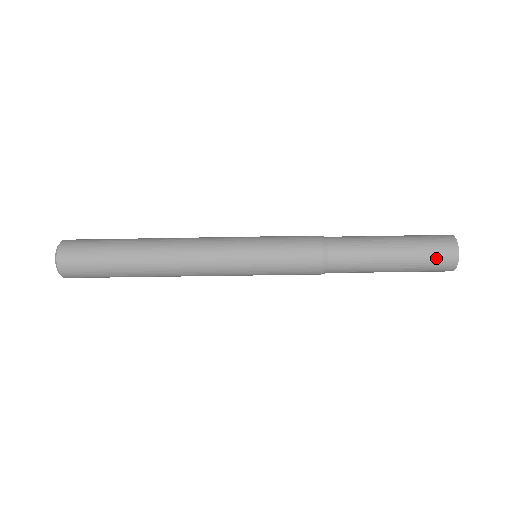
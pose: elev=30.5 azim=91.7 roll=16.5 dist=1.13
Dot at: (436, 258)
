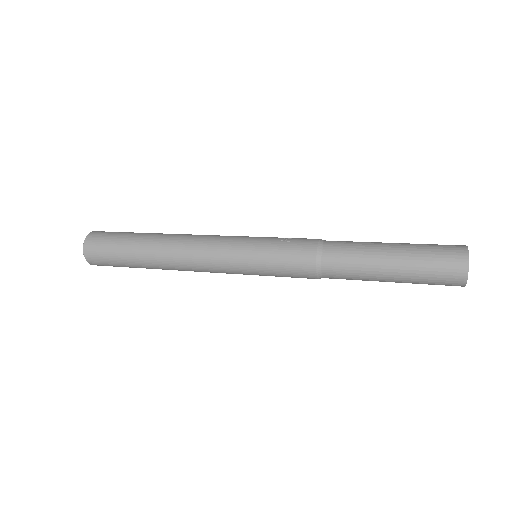
Dot at: (440, 281)
